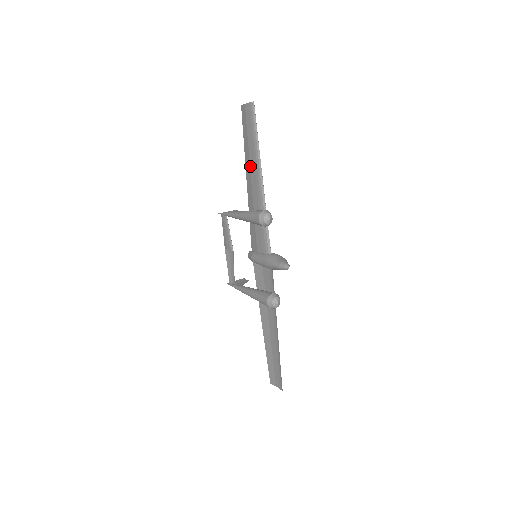
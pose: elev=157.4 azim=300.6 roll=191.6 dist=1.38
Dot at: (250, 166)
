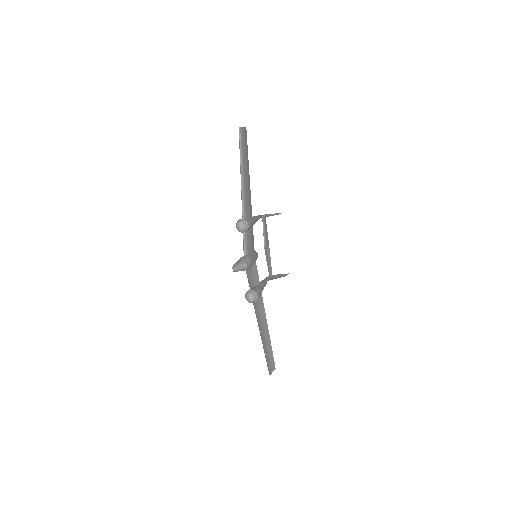
Dot at: occluded
